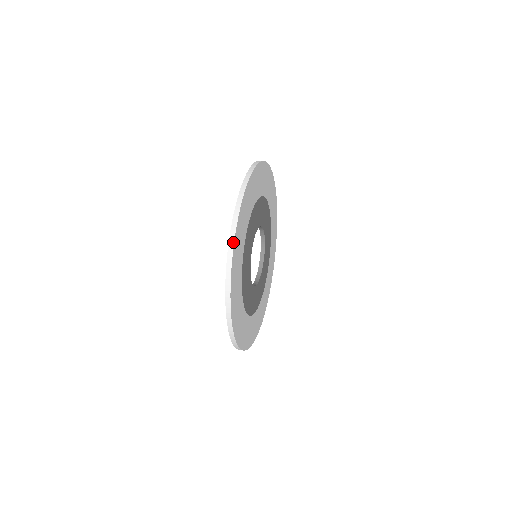
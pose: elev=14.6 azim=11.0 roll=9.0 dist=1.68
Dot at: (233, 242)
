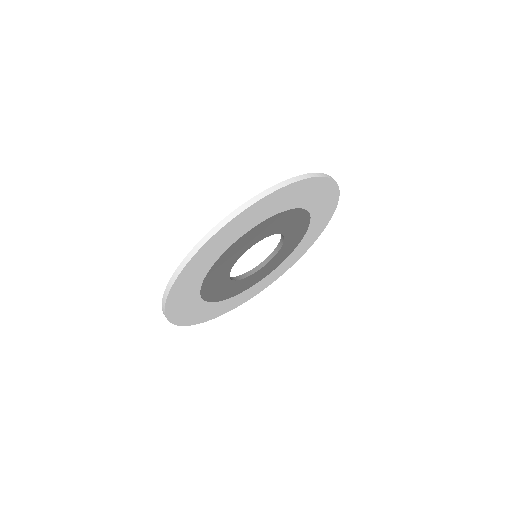
Dot at: (170, 288)
